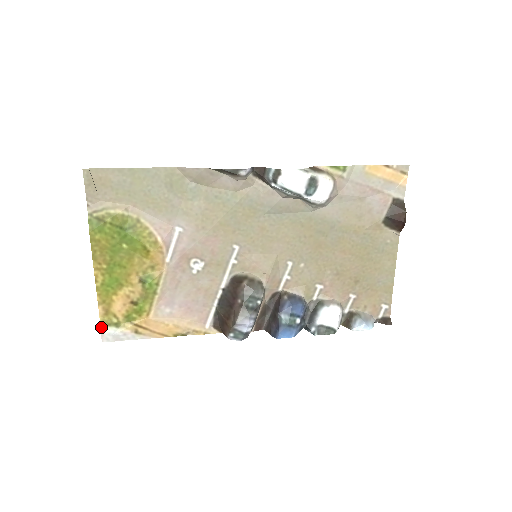
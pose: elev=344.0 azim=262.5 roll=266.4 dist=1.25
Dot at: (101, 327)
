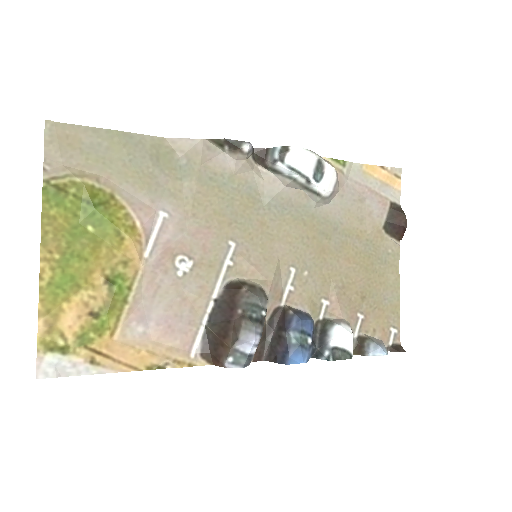
Dot at: (38, 353)
